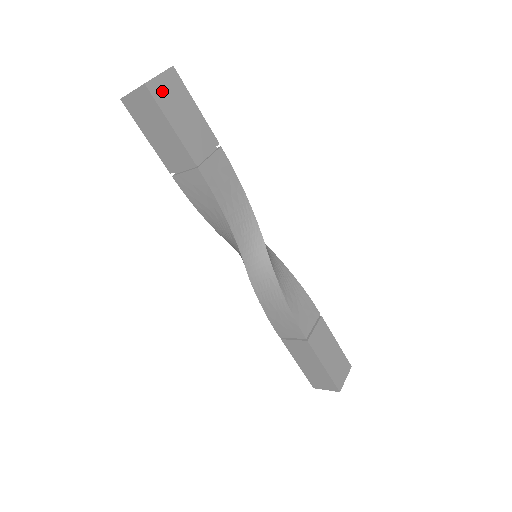
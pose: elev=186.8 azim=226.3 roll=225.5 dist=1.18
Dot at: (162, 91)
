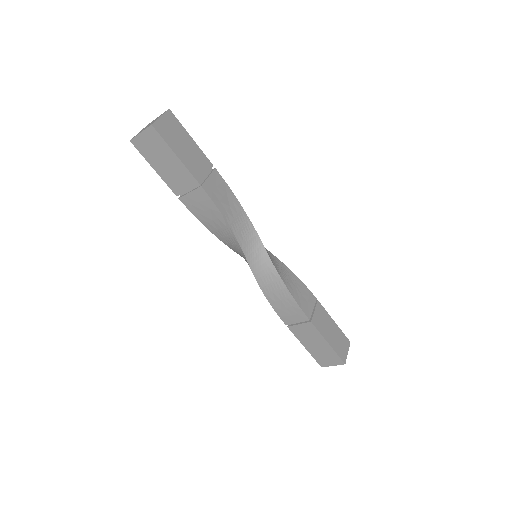
Dot at: (165, 129)
